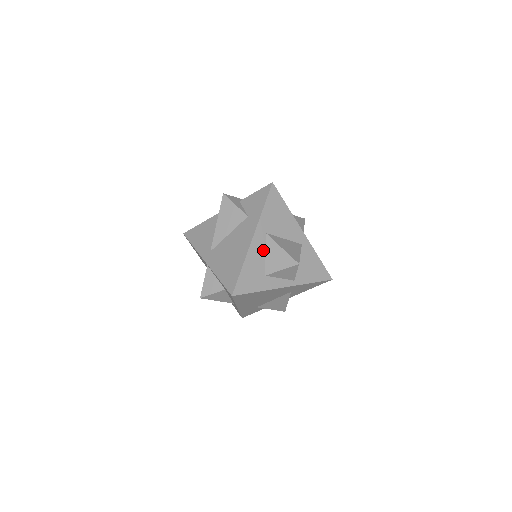
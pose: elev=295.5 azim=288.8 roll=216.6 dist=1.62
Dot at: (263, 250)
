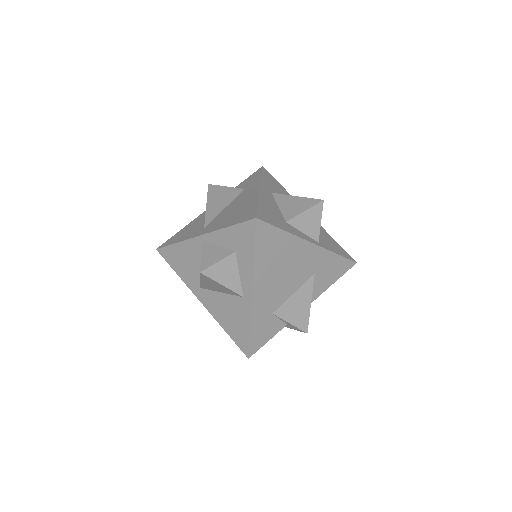
Dot at: (274, 203)
